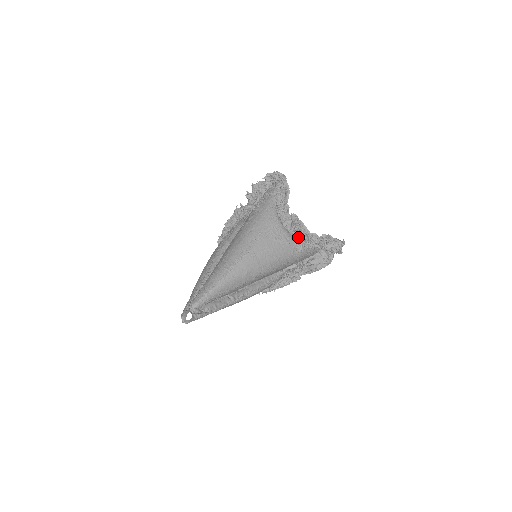
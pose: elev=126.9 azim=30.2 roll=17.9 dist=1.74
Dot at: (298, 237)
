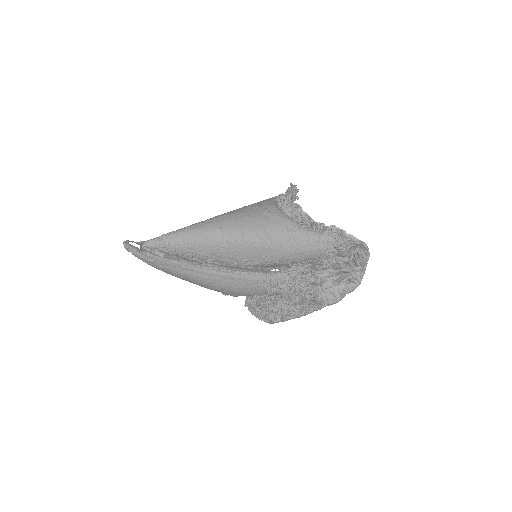
Dot at: (298, 222)
